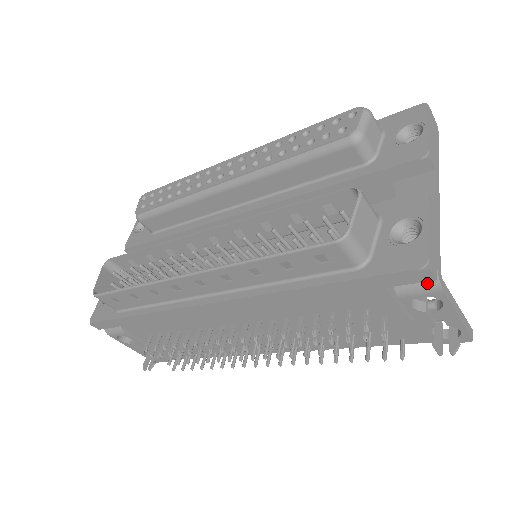
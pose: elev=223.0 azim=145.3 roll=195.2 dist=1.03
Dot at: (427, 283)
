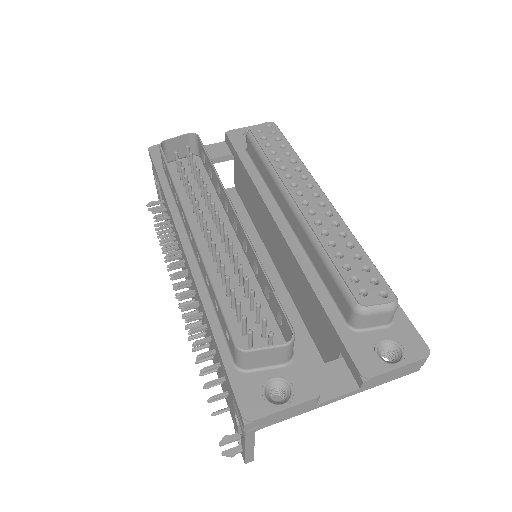
Dot at: occluded
